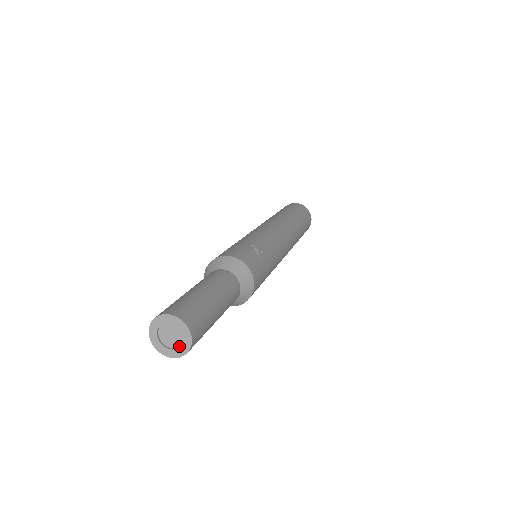
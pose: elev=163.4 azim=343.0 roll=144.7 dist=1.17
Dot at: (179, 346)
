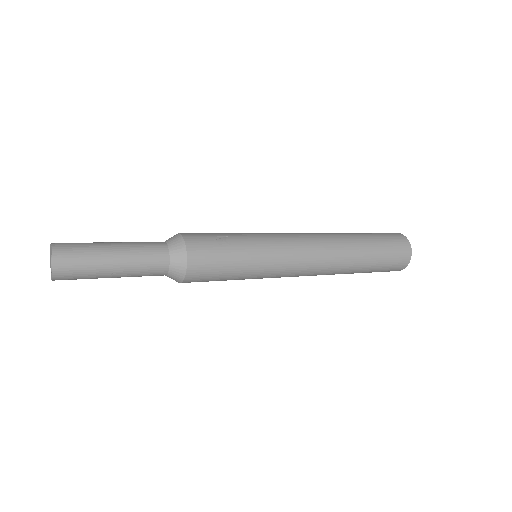
Dot at: occluded
